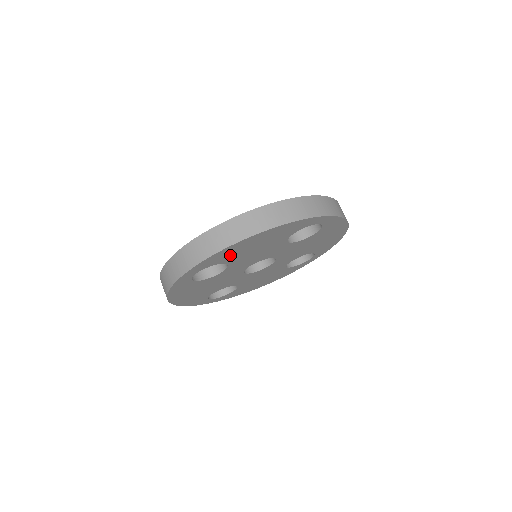
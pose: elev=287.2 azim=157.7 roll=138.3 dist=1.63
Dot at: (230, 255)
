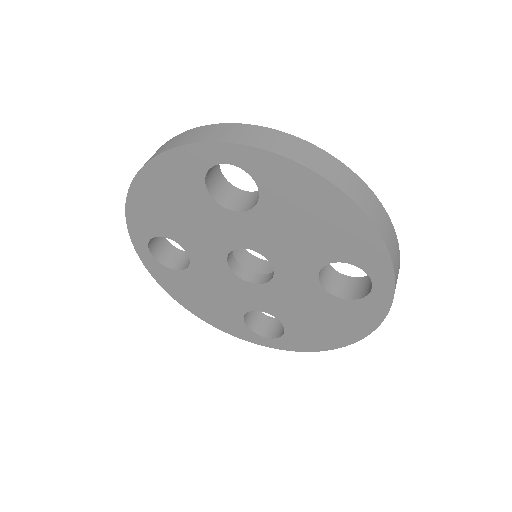
Dot at: (285, 191)
